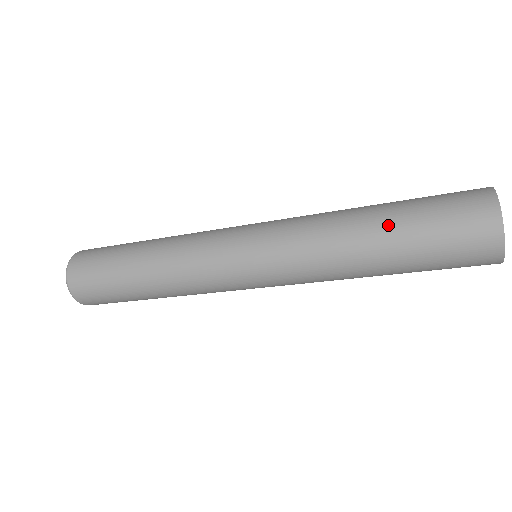
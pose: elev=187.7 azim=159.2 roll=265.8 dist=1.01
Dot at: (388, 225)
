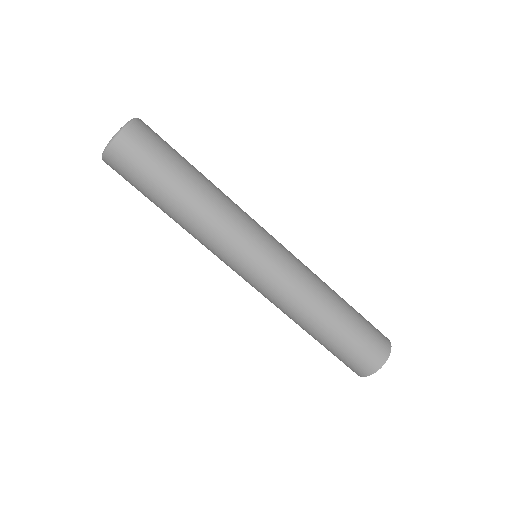
Dot at: (346, 312)
